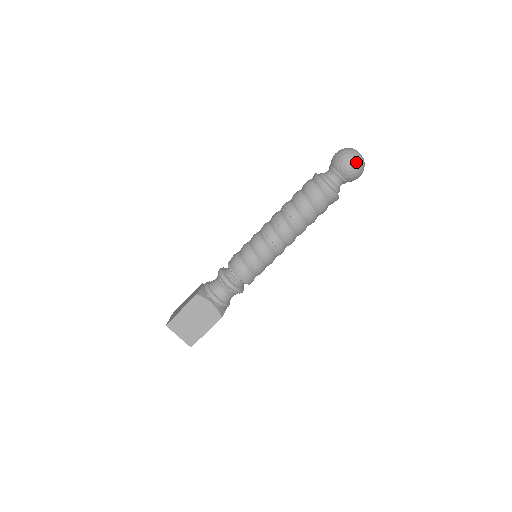
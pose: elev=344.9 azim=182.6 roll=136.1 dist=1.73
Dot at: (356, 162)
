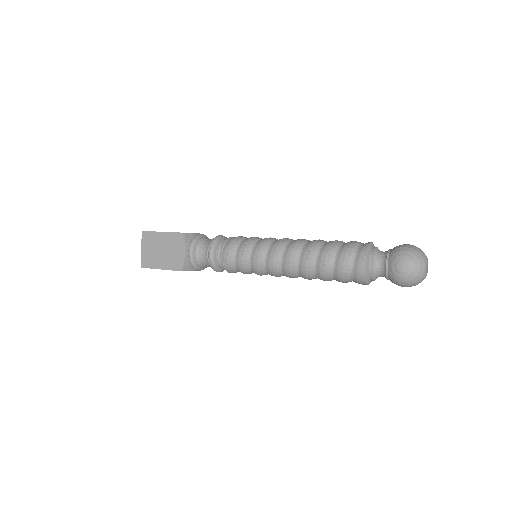
Dot at: (412, 269)
